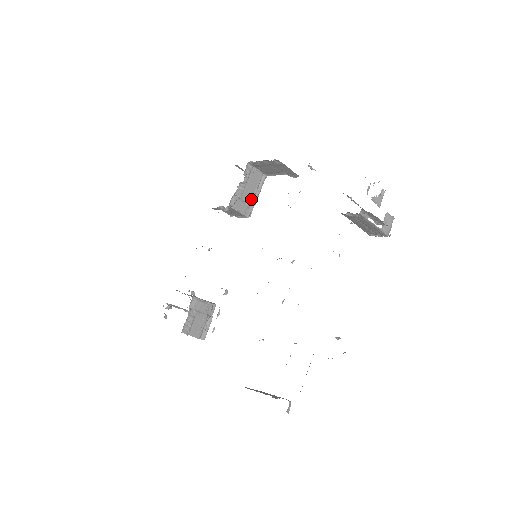
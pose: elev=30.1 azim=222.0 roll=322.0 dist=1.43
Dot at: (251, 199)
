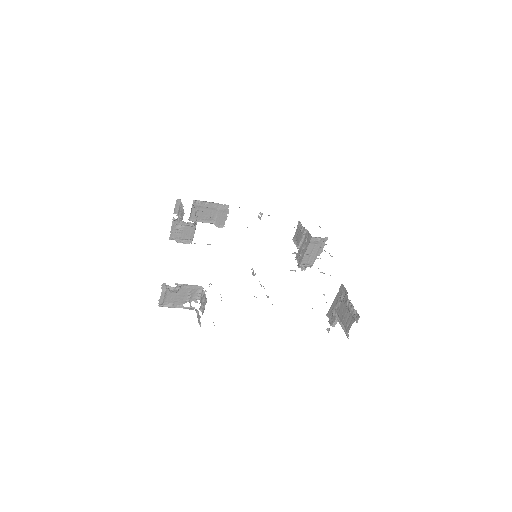
Dot at: occluded
